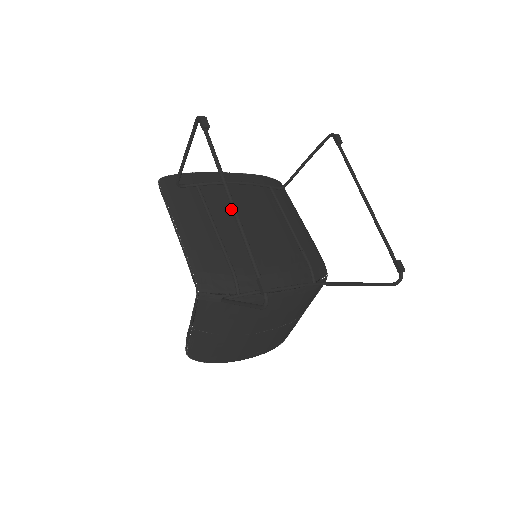
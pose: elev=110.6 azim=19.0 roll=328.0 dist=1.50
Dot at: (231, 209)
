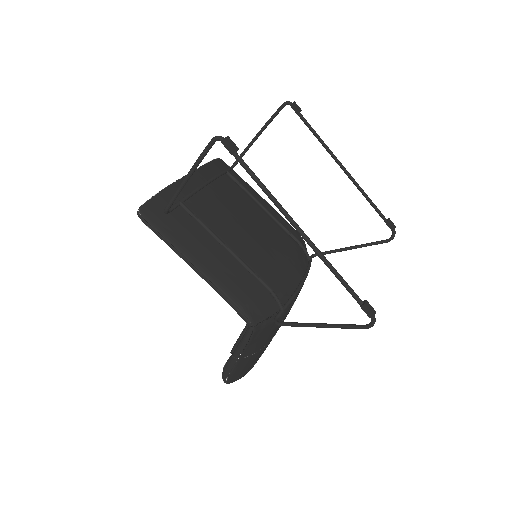
Dot at: (223, 217)
